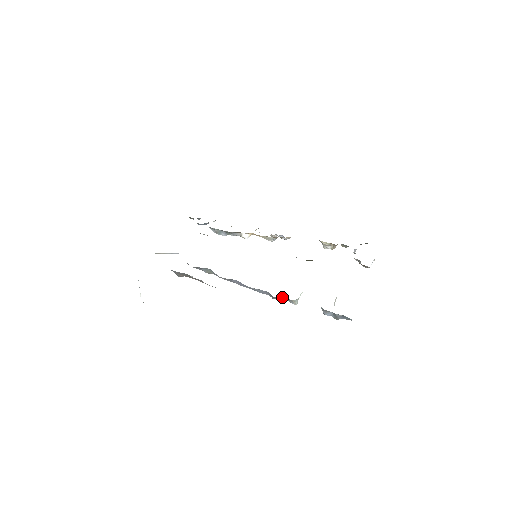
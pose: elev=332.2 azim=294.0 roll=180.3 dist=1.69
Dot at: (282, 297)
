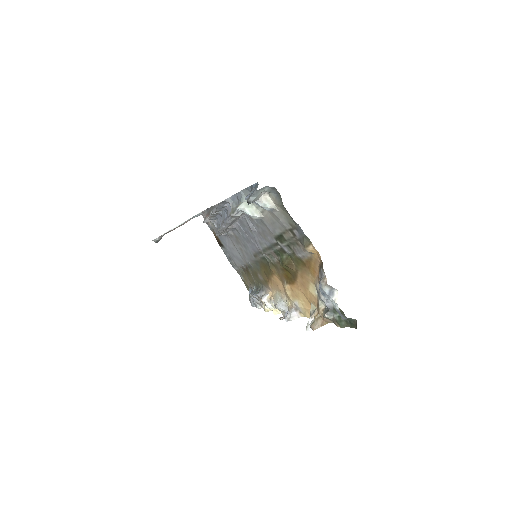
Dot at: occluded
